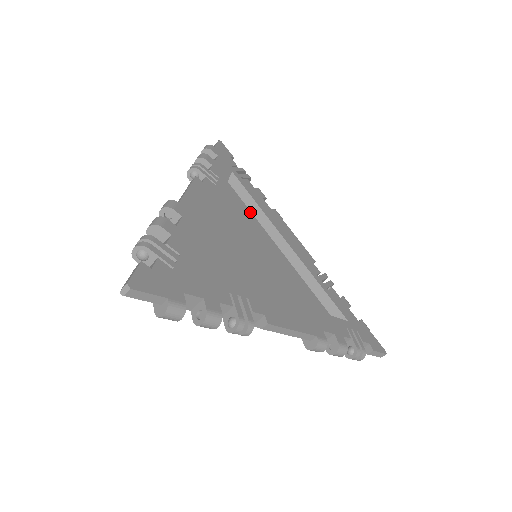
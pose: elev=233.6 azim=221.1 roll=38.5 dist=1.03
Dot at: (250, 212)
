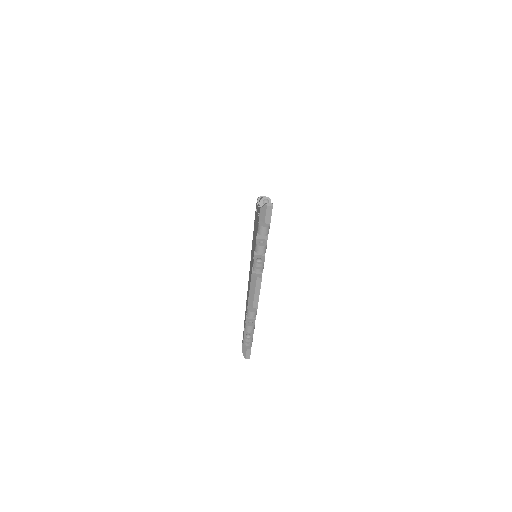
Dot at: occluded
